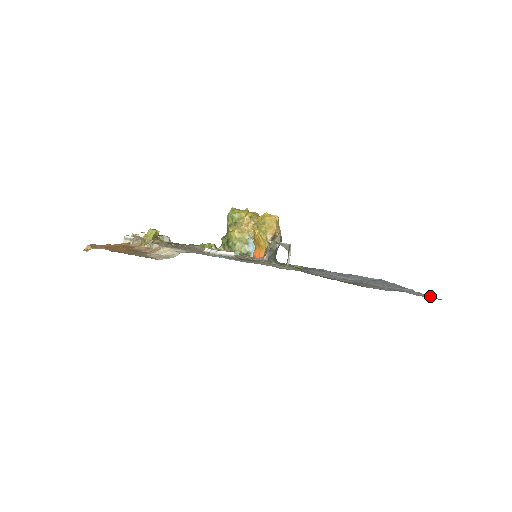
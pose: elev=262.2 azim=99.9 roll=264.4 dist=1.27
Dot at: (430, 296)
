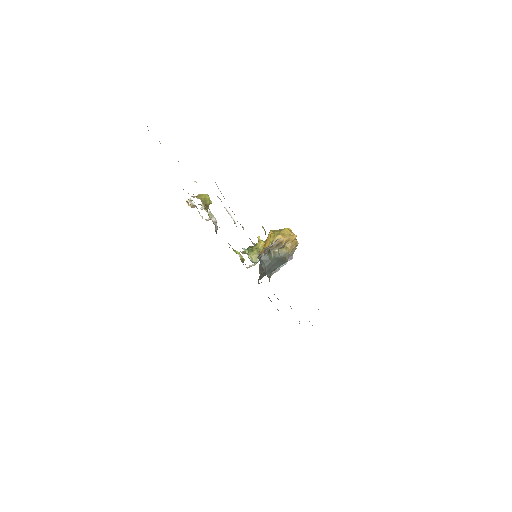
Dot at: occluded
